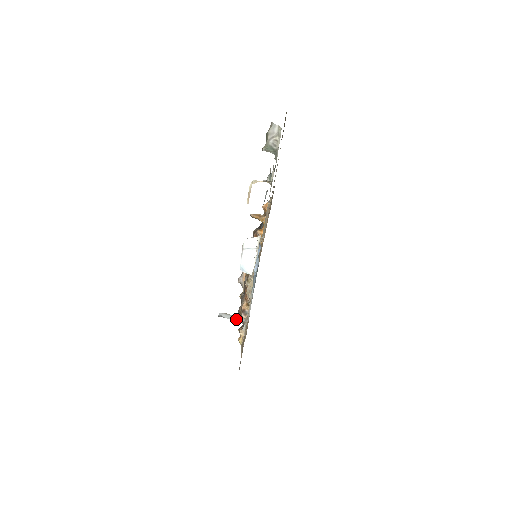
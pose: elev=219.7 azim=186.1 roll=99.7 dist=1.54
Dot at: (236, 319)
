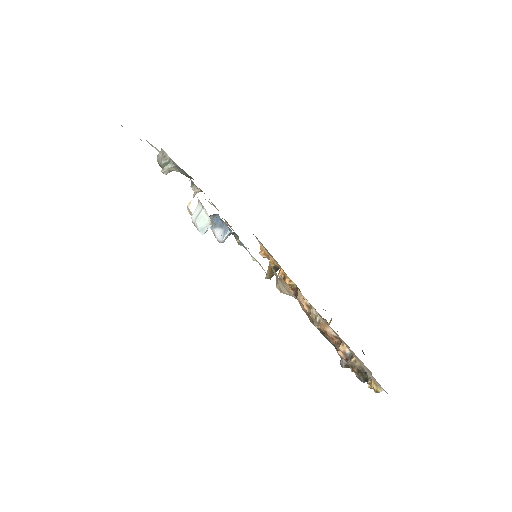
Dot at: occluded
